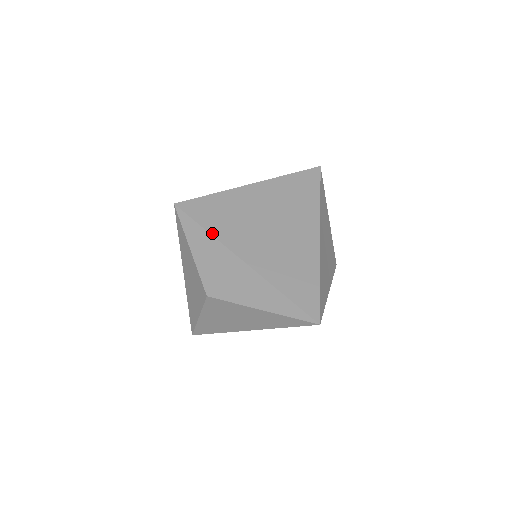
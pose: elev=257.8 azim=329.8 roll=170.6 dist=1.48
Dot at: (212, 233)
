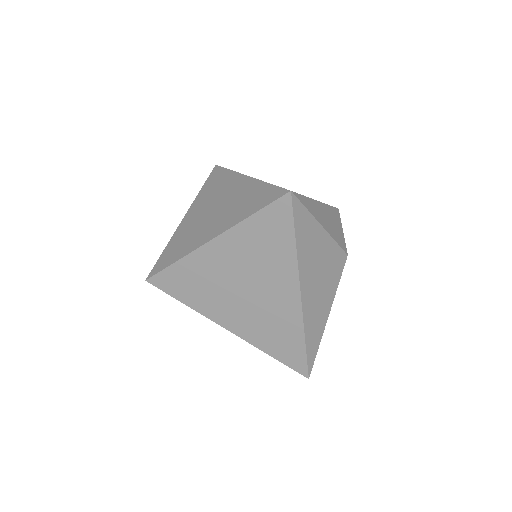
Dot at: (191, 307)
